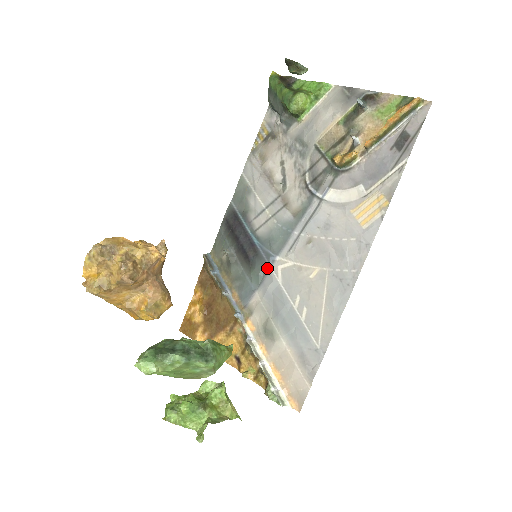
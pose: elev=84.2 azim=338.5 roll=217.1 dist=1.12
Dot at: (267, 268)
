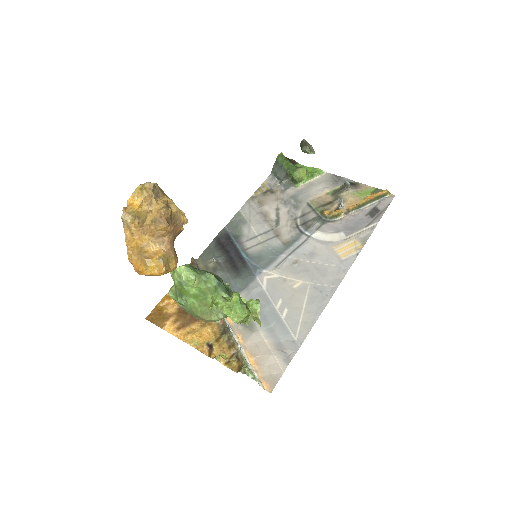
Dot at: (253, 277)
